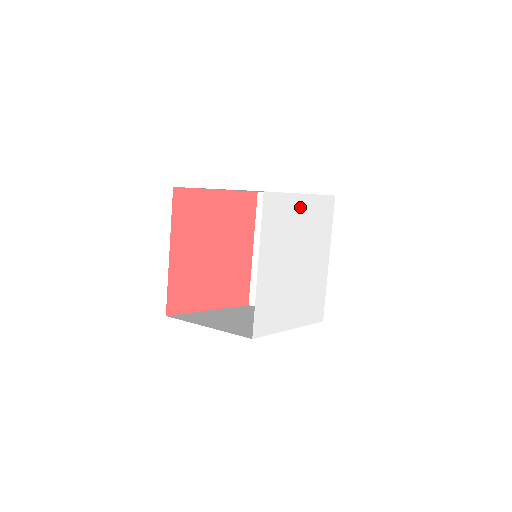
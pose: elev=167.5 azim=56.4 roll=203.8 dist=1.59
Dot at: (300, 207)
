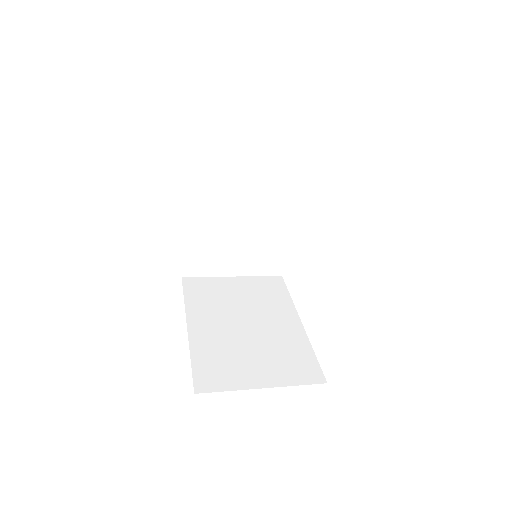
Dot at: occluded
